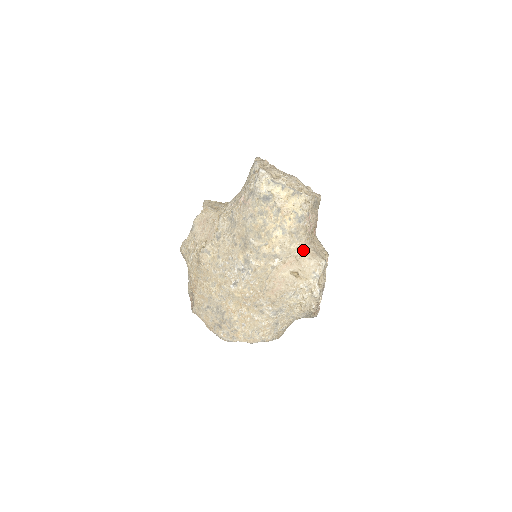
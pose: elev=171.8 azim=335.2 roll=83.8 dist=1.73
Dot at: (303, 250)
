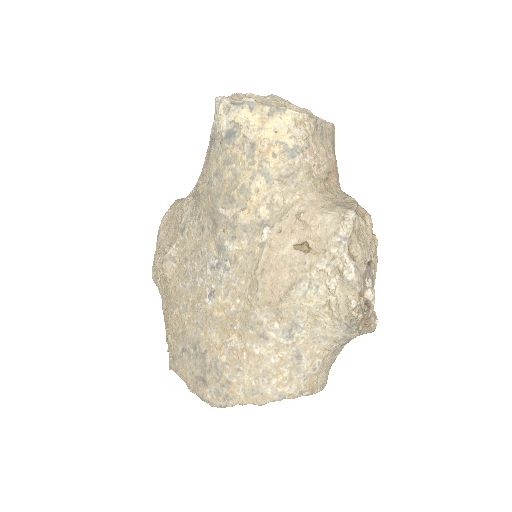
Dot at: (308, 202)
